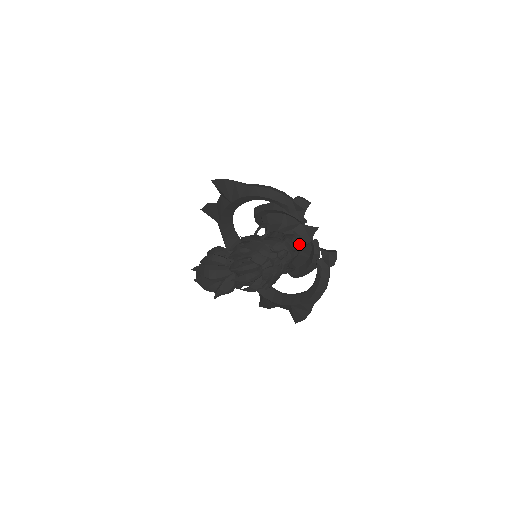
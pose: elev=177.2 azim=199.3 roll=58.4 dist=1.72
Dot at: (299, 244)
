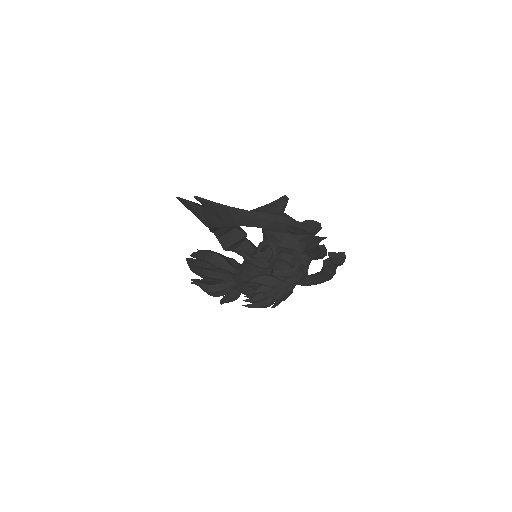
Dot at: (309, 262)
